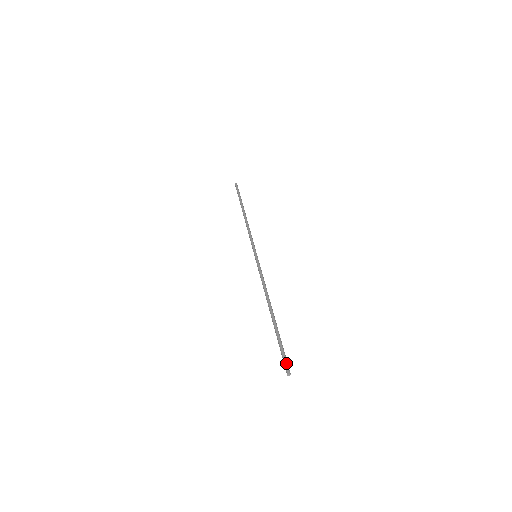
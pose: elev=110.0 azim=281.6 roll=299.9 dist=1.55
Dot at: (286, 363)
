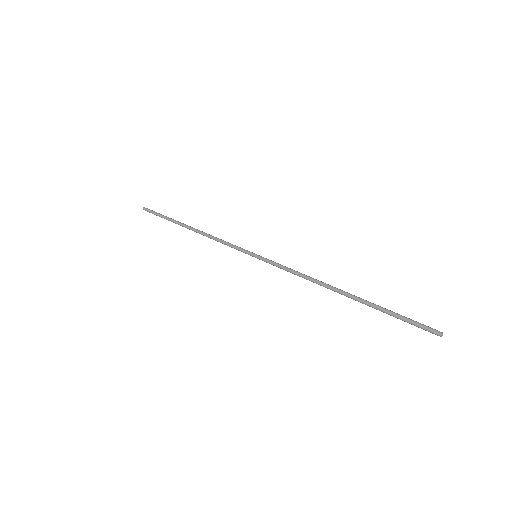
Dot at: (425, 327)
